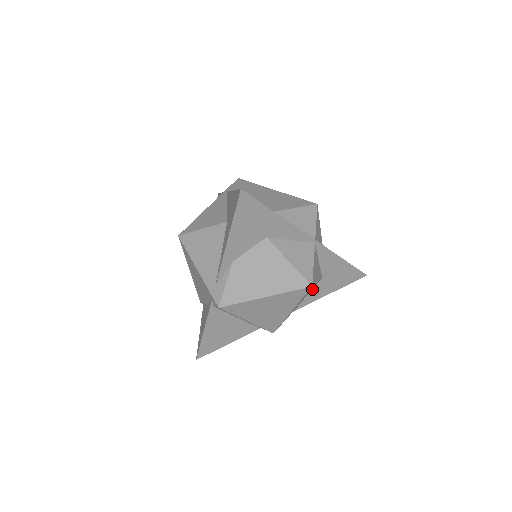
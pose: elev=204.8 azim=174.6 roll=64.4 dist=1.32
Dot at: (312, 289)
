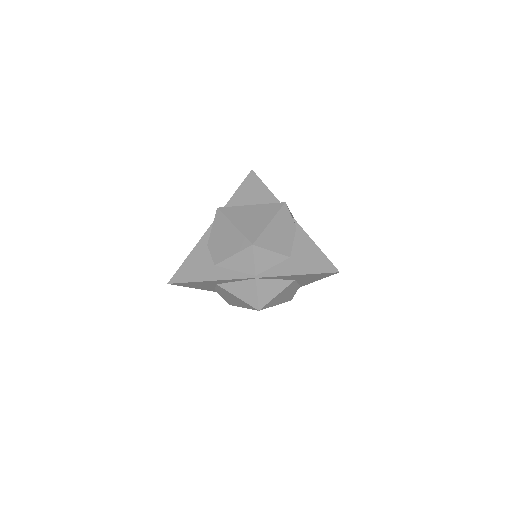
Dot at: (297, 282)
